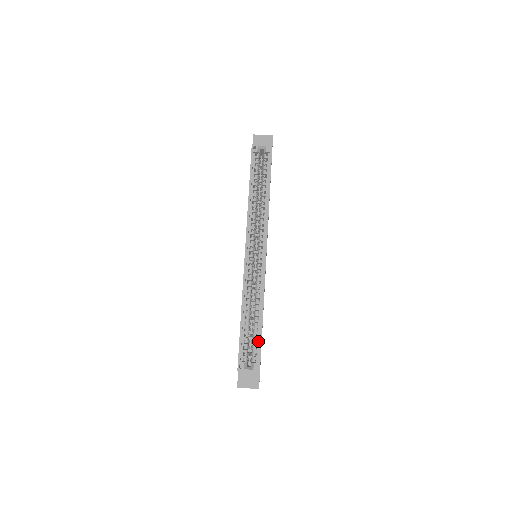
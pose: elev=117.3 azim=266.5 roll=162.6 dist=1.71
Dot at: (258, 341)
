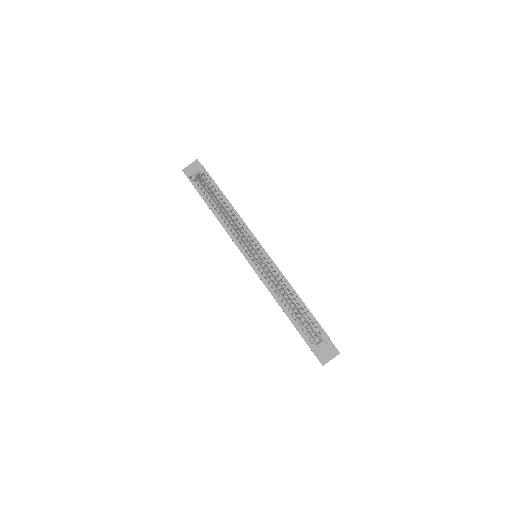
Dot at: (309, 316)
